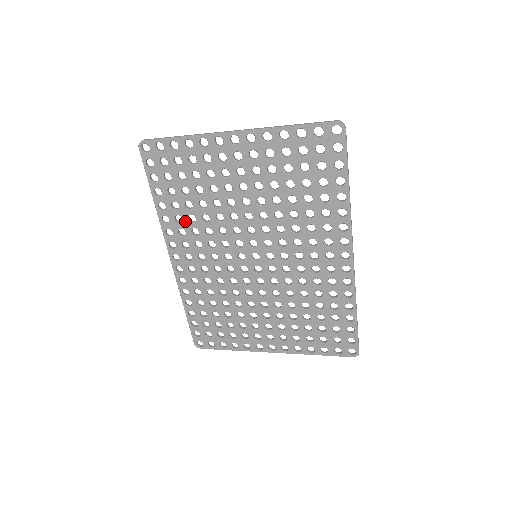
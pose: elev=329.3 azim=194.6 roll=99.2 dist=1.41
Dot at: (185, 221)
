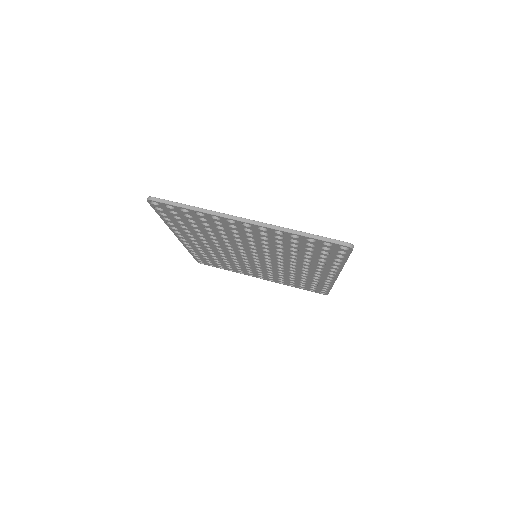
Dot at: (193, 233)
